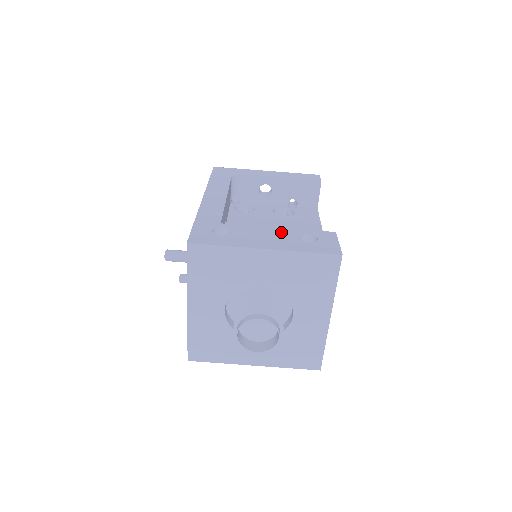
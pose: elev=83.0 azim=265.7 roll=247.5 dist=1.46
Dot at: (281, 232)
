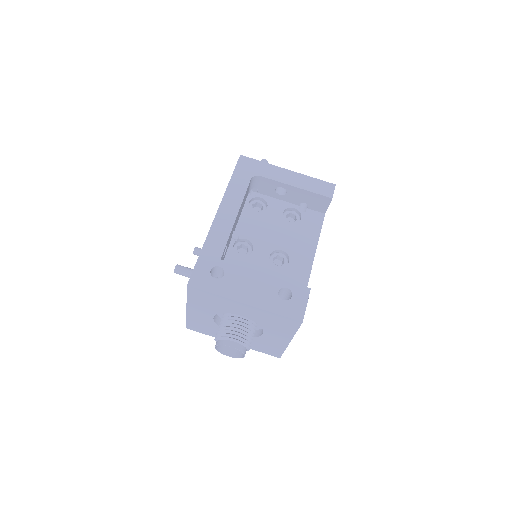
Dot at: (265, 281)
